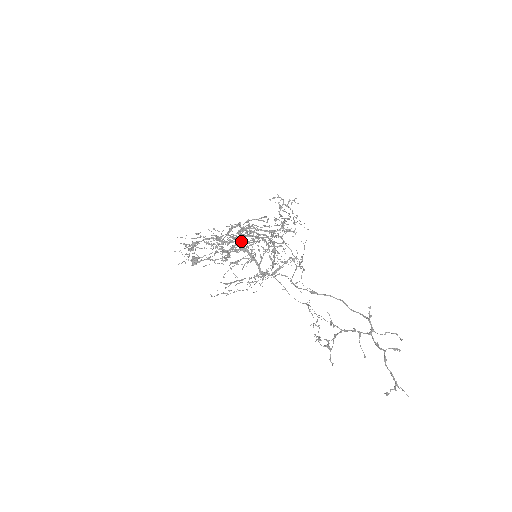
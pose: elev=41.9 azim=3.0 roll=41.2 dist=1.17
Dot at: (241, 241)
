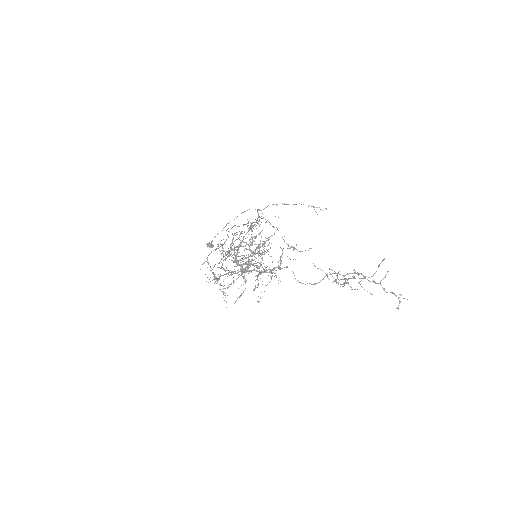
Dot at: (243, 269)
